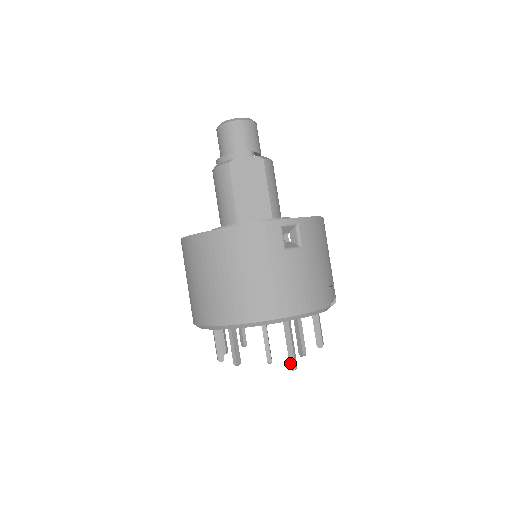
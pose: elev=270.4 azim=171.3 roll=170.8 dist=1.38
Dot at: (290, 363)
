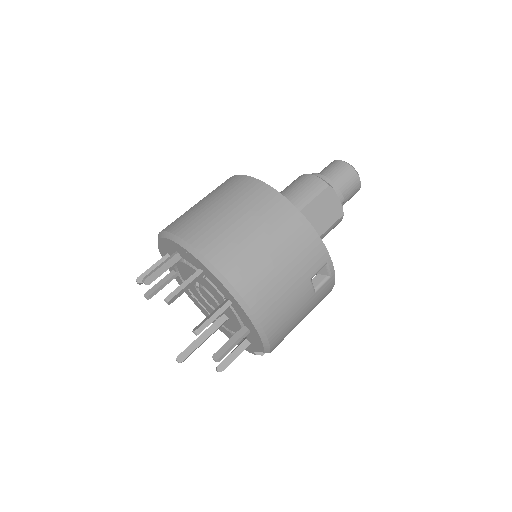
Dot at: (182, 353)
